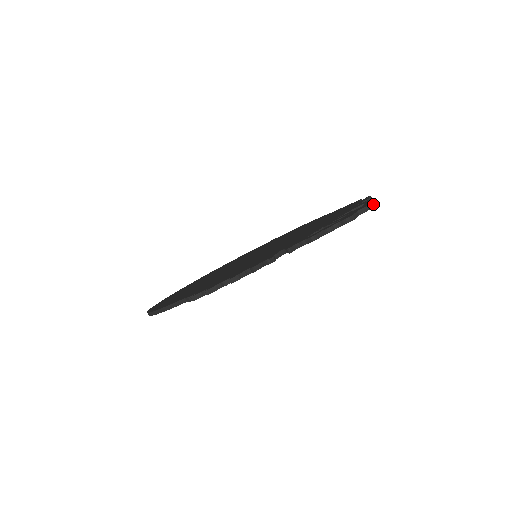
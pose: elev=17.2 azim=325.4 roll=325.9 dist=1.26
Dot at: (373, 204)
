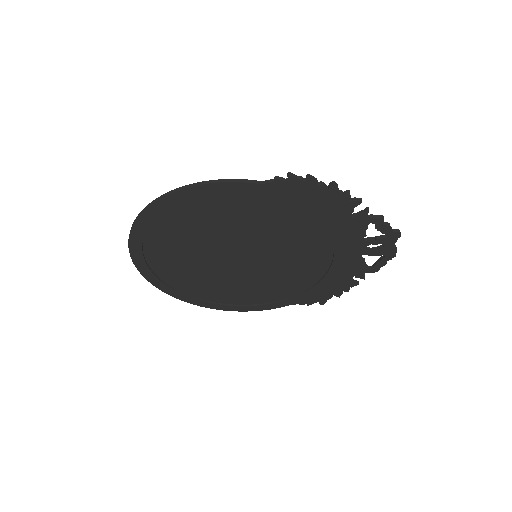
Dot at: (396, 252)
